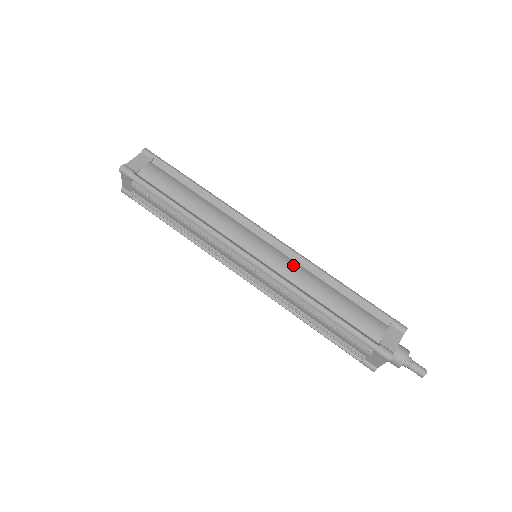
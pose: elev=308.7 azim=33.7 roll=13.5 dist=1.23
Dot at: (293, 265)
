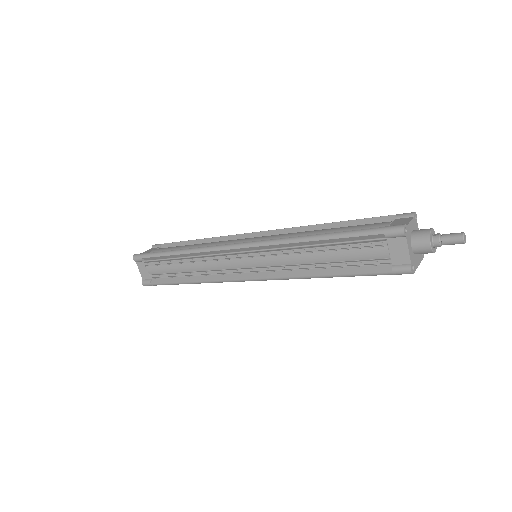
Dot at: (284, 234)
